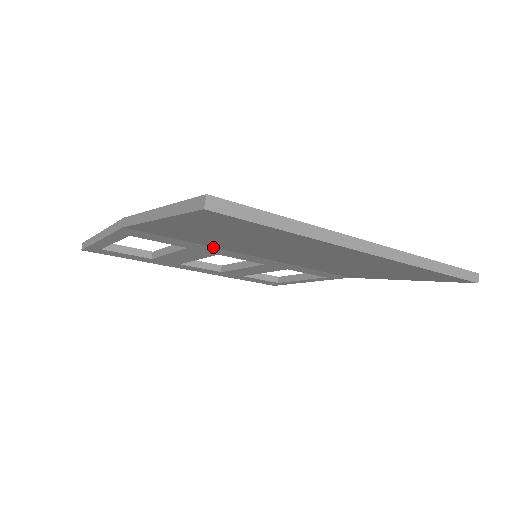
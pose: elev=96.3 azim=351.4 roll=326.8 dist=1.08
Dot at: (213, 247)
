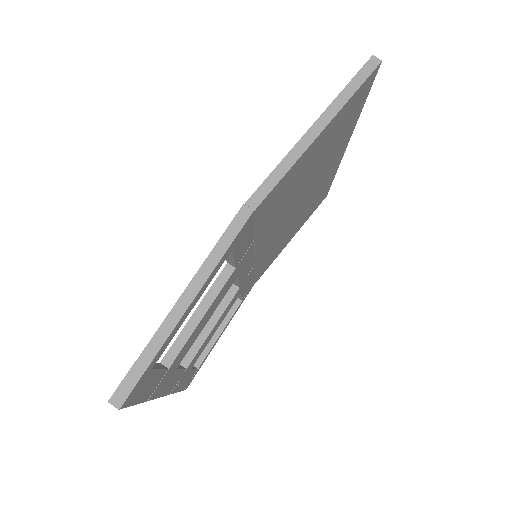
Dot at: (253, 247)
